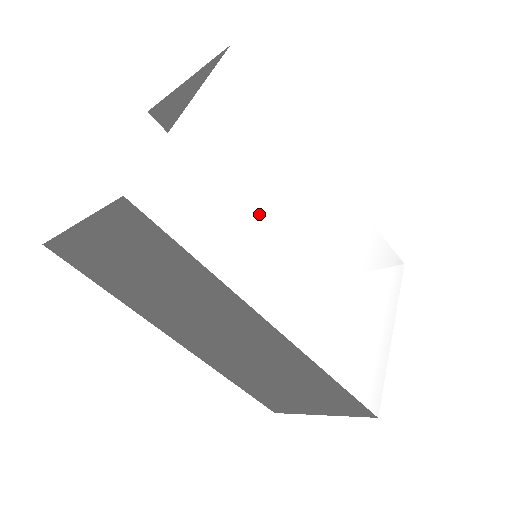
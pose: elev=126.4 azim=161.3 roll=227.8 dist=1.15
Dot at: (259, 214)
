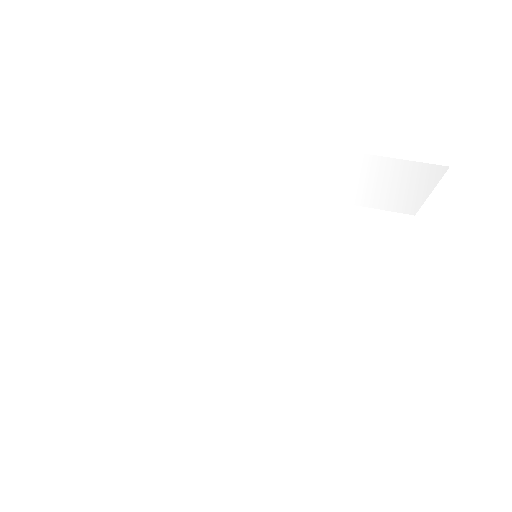
Dot at: (175, 249)
